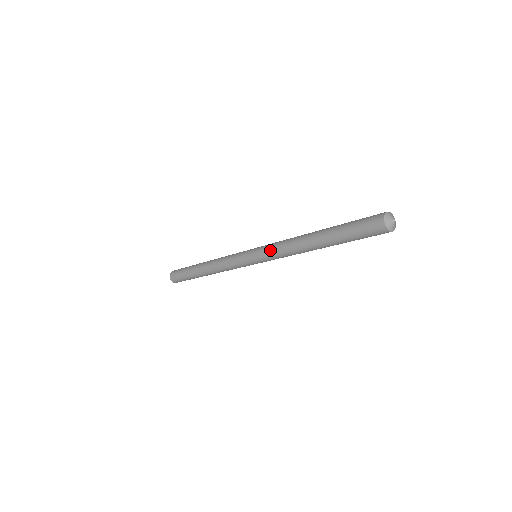
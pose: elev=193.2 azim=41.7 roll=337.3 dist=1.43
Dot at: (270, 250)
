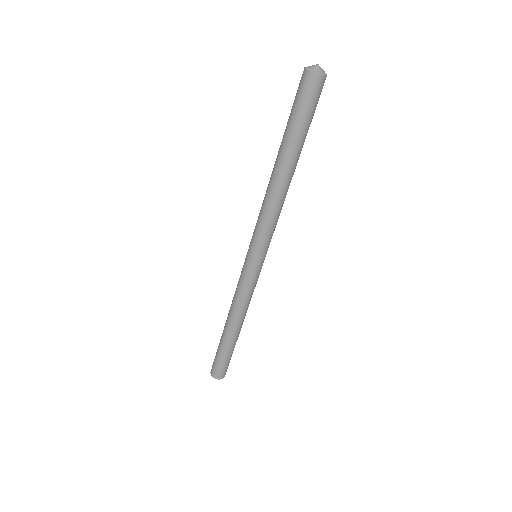
Dot at: occluded
